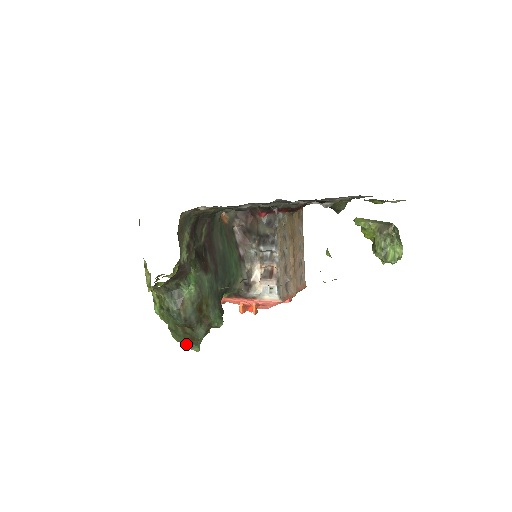
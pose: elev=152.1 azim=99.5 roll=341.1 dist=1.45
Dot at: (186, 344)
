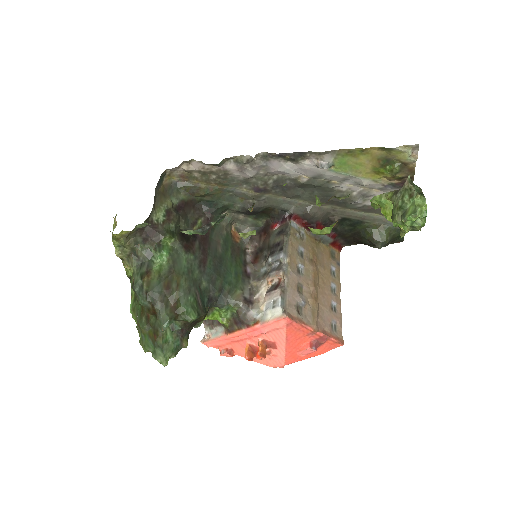
Dot at: (152, 352)
